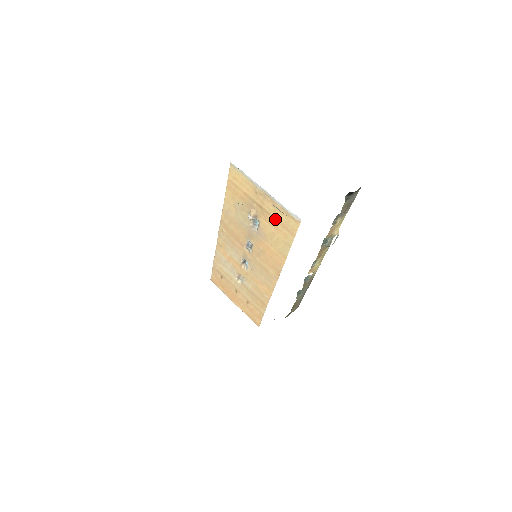
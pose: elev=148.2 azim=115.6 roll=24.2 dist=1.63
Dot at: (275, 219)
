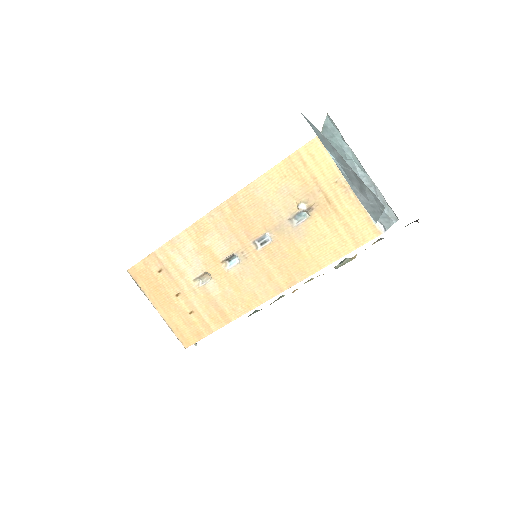
Dot at: (342, 220)
